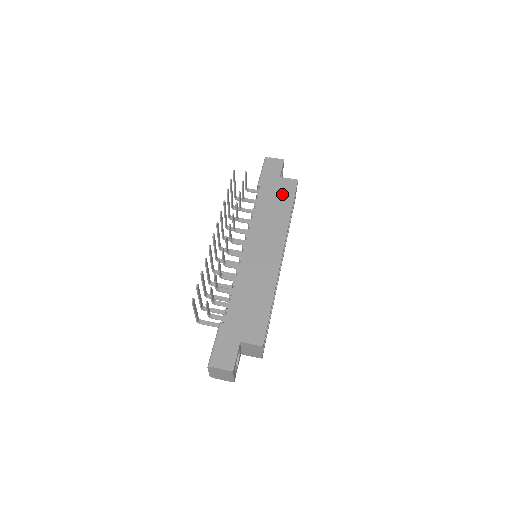
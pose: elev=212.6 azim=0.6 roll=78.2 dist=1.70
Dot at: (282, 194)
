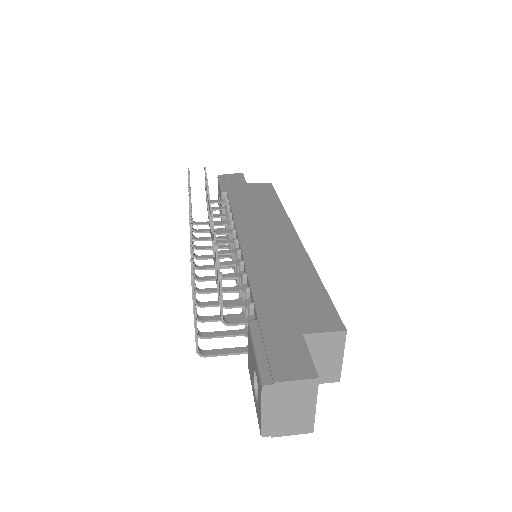
Dot at: (259, 193)
